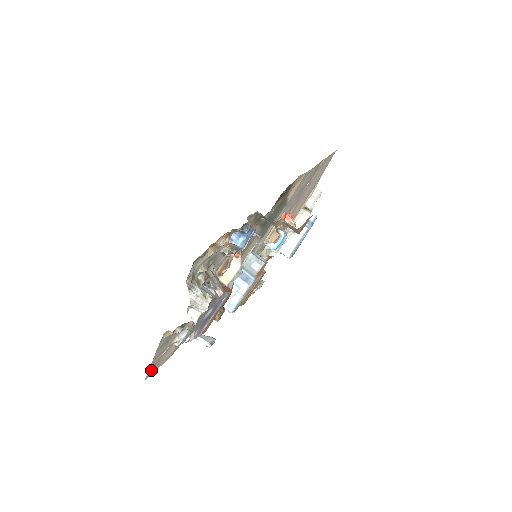
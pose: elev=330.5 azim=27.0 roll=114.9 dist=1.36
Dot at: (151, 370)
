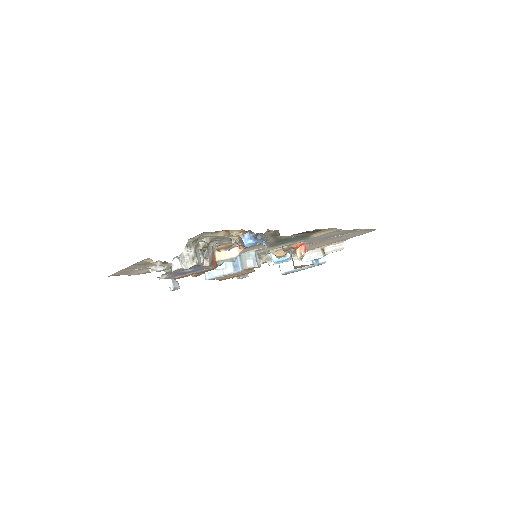
Dot at: (119, 273)
